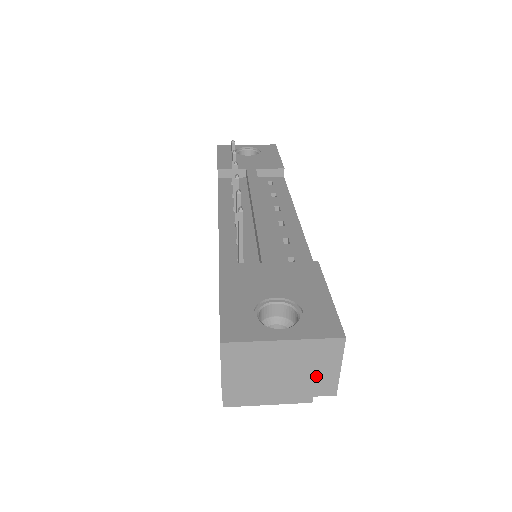
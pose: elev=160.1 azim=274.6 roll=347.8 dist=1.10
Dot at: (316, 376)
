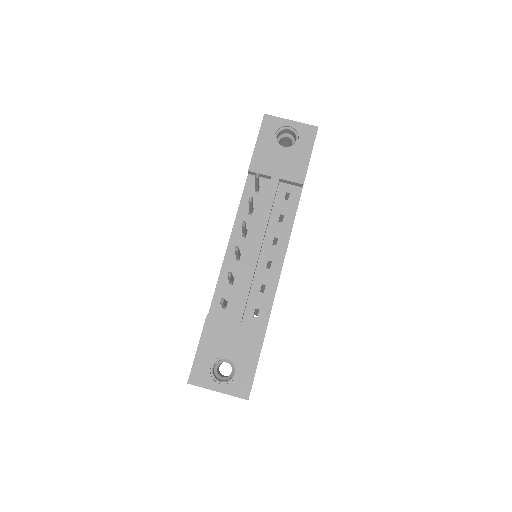
Dot at: occluded
